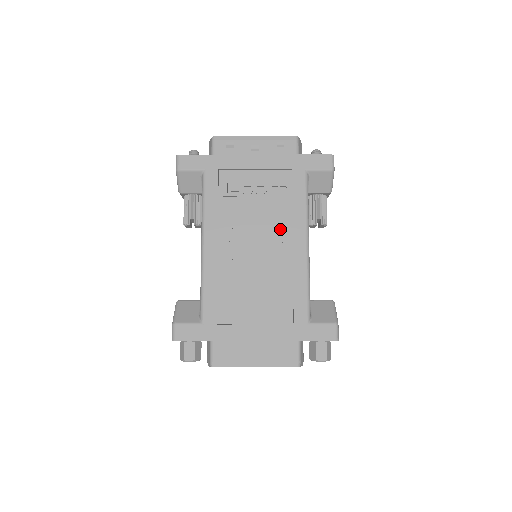
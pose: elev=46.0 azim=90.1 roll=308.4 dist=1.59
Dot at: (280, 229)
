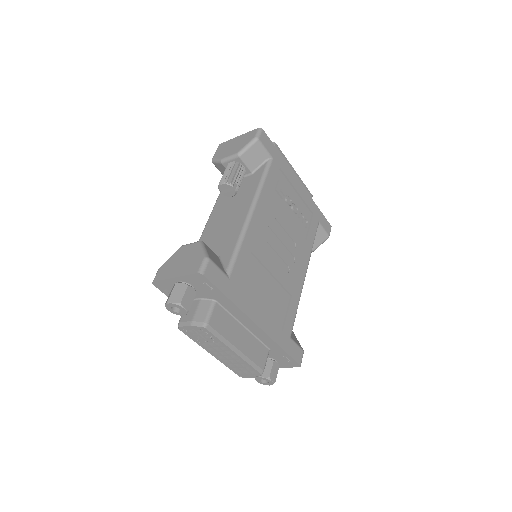
Dot at: (297, 248)
